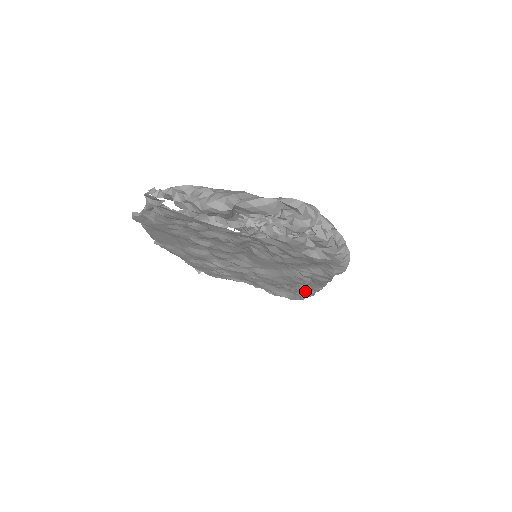
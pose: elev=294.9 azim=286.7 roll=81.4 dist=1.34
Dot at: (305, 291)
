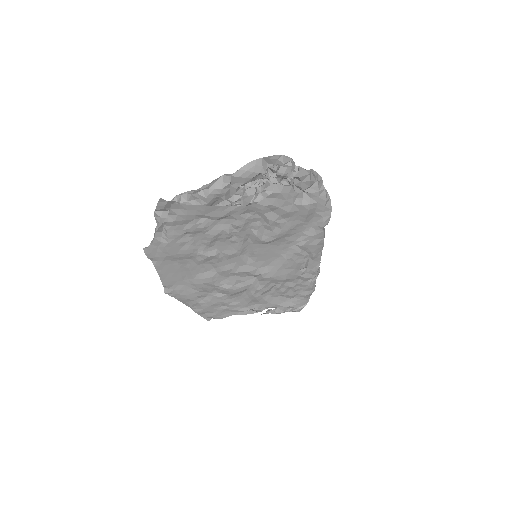
Dot at: (306, 283)
